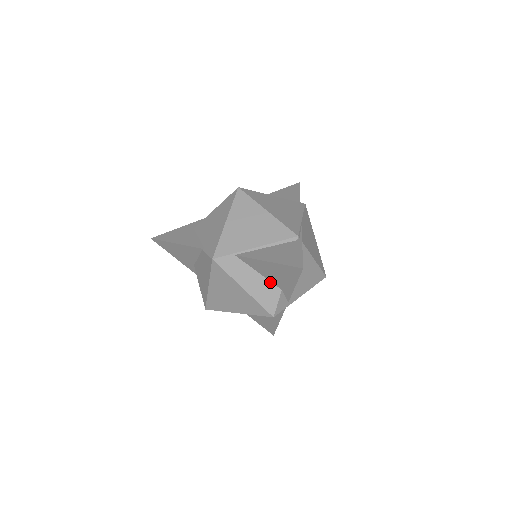
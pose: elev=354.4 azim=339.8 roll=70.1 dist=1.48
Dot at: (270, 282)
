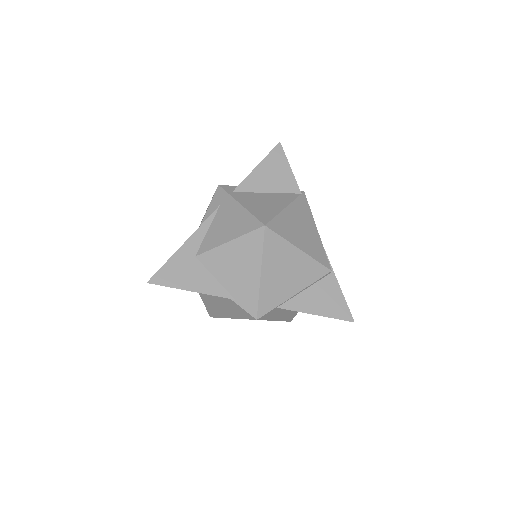
Dot at: occluded
